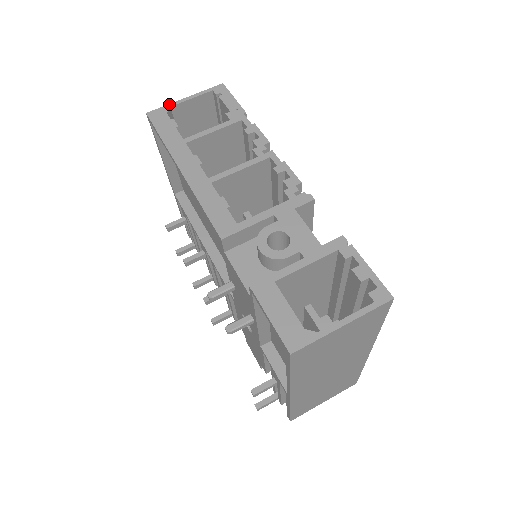
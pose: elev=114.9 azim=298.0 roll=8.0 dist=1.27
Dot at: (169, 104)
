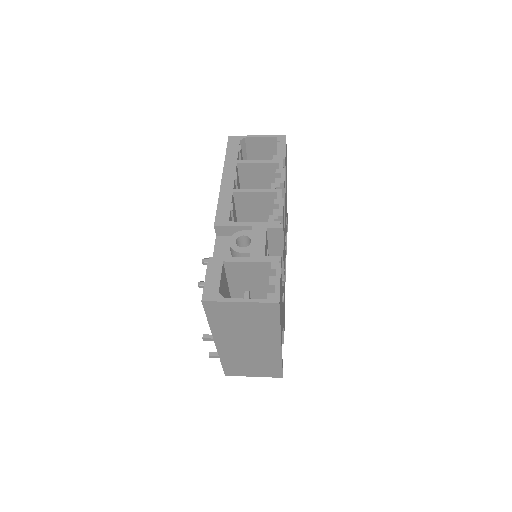
Dot at: occluded
